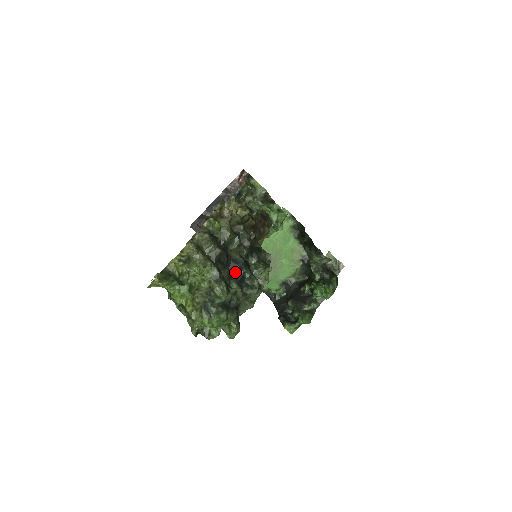
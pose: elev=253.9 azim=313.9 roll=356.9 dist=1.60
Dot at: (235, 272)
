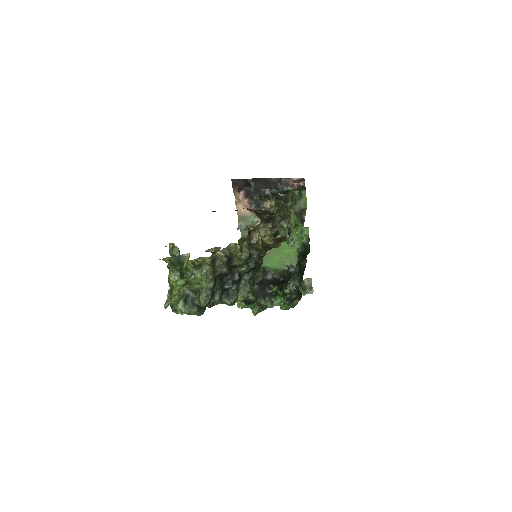
Dot at: (226, 283)
